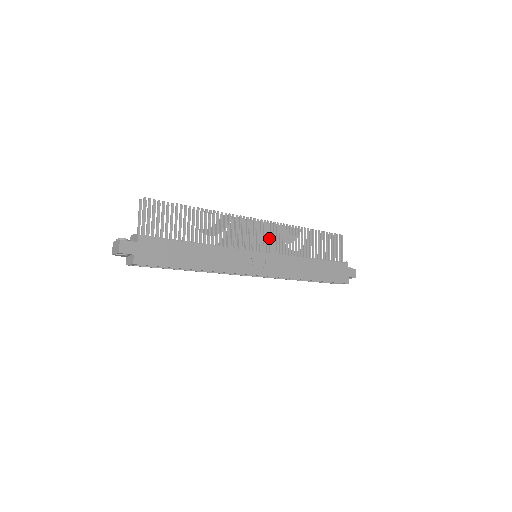
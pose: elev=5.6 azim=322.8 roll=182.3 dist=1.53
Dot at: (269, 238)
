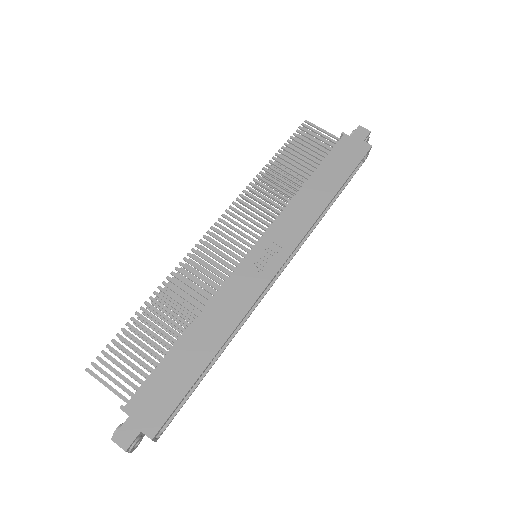
Dot at: occluded
